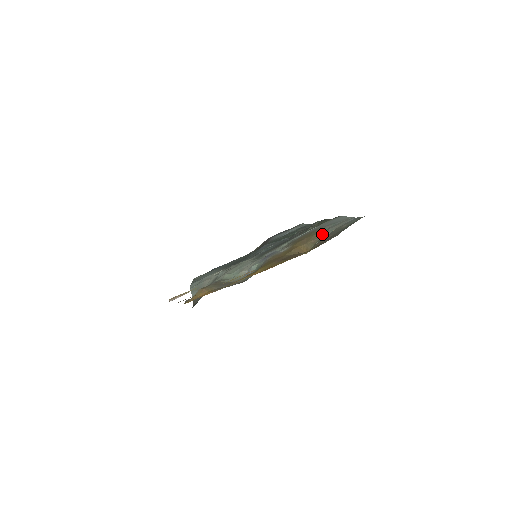
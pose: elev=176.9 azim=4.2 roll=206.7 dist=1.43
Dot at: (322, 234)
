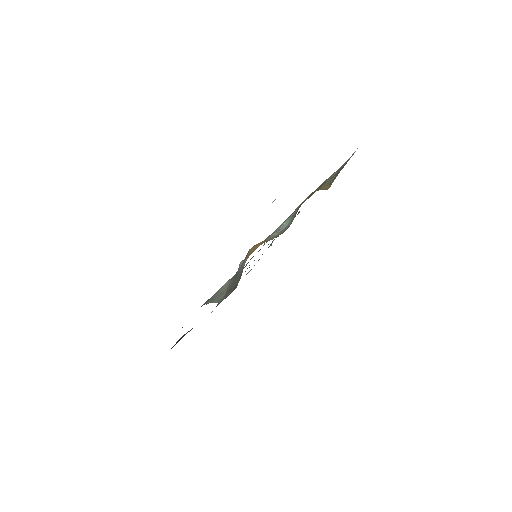
Dot at: (328, 180)
